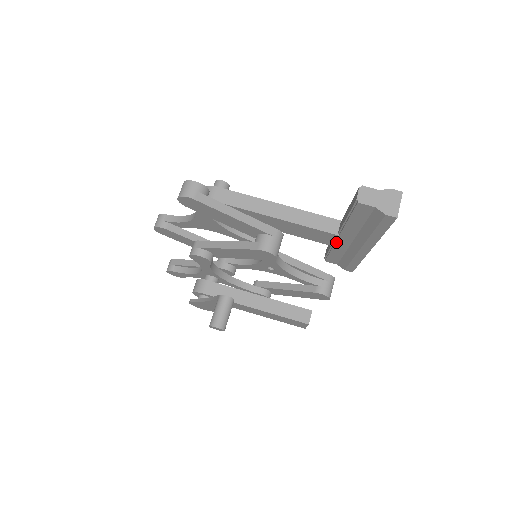
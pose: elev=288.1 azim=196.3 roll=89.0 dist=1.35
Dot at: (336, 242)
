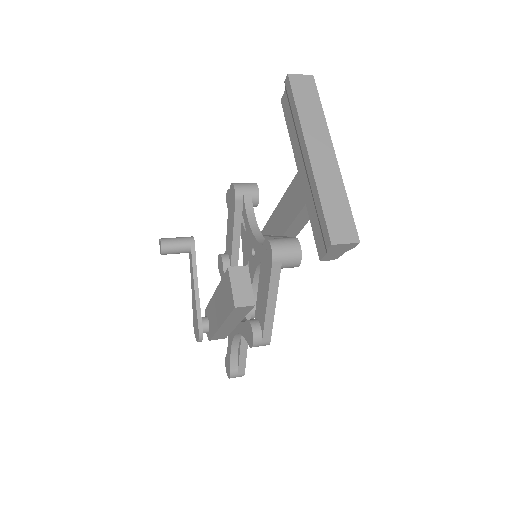
Dot at: (303, 190)
